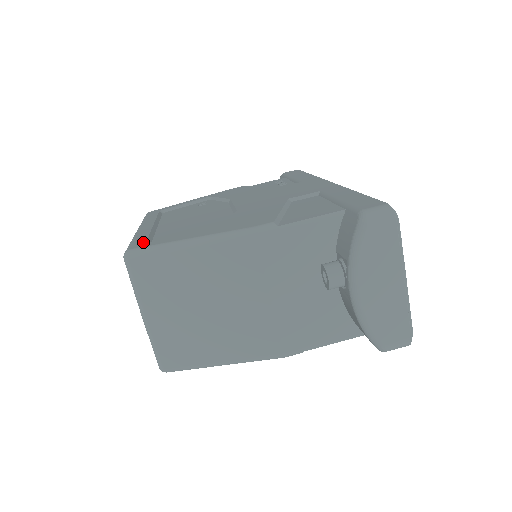
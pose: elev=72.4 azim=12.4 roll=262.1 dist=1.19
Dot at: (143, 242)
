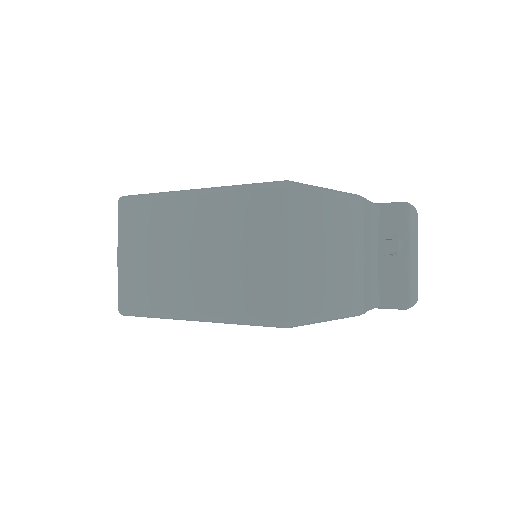
Dot at: occluded
